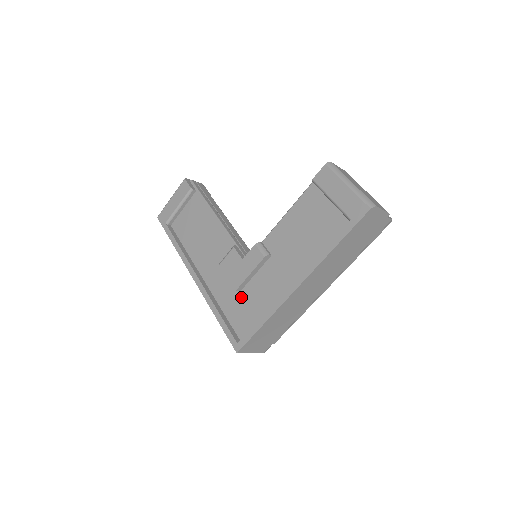
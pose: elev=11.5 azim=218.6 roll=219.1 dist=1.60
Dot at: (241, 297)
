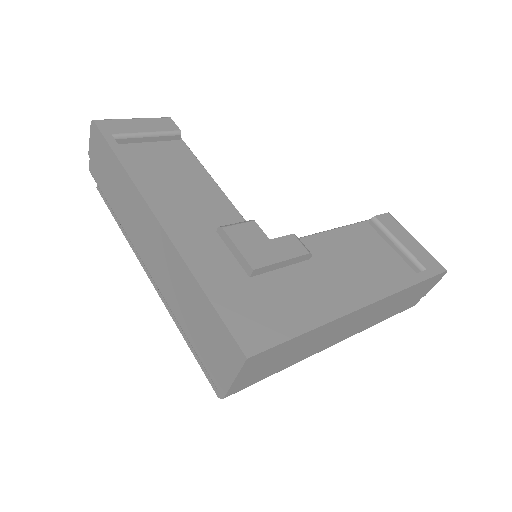
Dot at: (251, 285)
